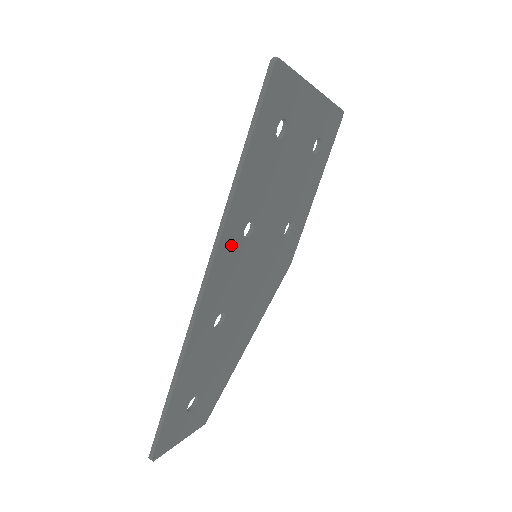
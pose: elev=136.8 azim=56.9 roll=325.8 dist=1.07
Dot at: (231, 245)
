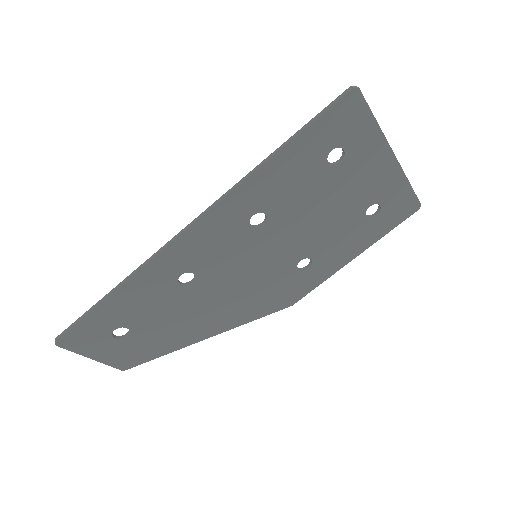
Dot at: (233, 216)
